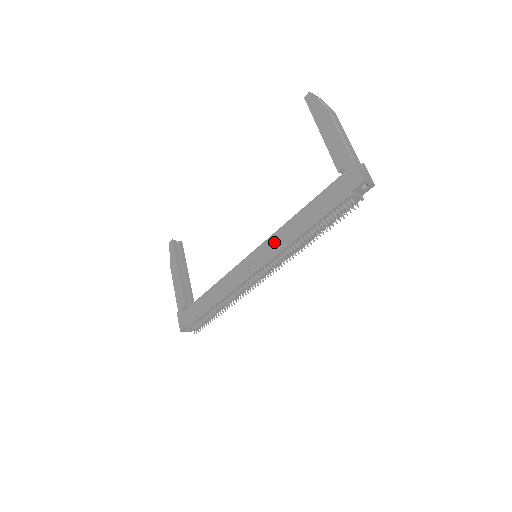
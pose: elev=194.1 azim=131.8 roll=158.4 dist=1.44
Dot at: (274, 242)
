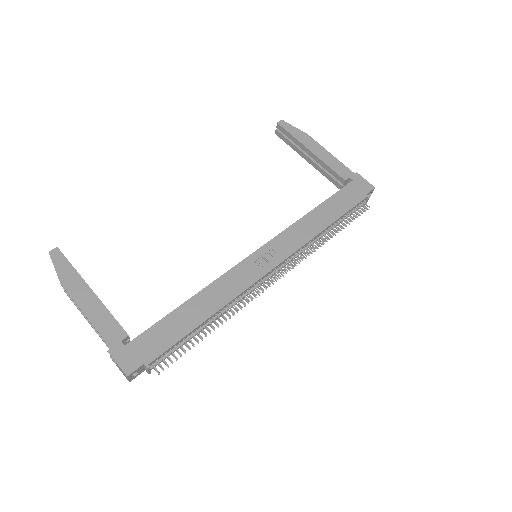
Dot at: (291, 236)
